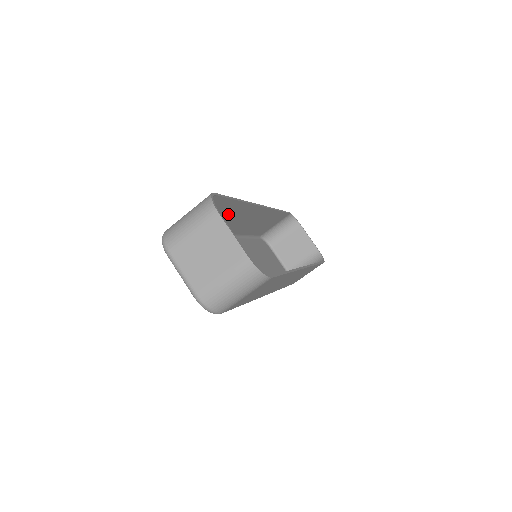
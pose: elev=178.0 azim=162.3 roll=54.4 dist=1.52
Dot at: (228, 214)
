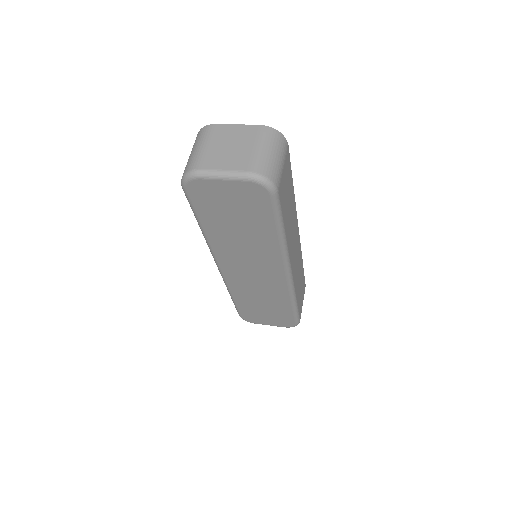
Dot at: occluded
